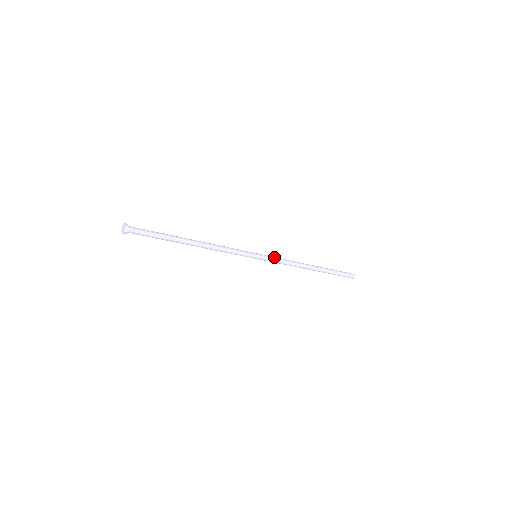
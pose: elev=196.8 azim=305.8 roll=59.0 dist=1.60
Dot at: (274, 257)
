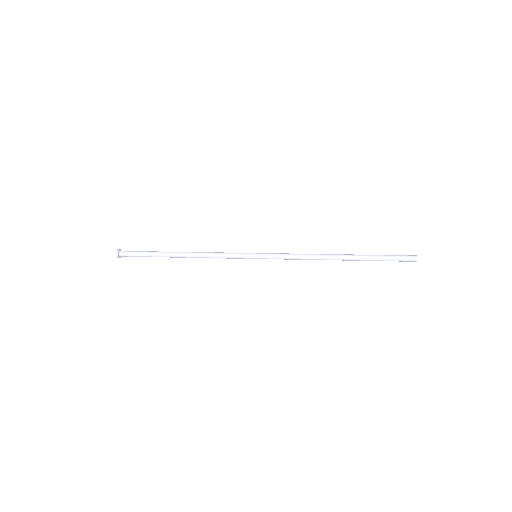
Dot at: (279, 255)
